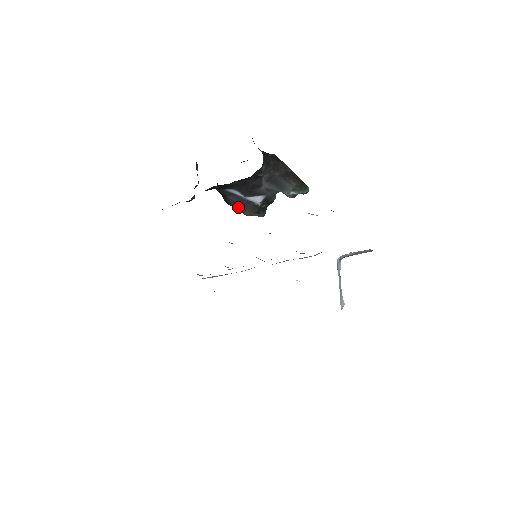
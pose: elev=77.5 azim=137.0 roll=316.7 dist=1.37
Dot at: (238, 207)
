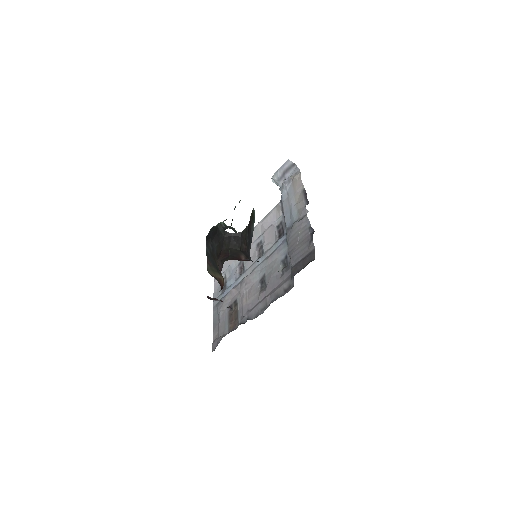
Dot at: occluded
